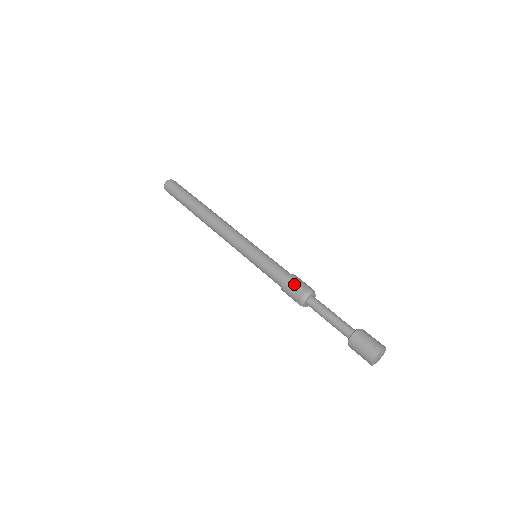
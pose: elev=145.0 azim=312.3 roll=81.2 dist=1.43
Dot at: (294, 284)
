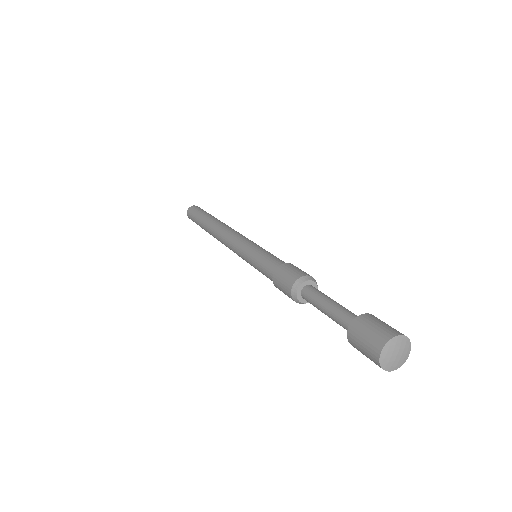
Dot at: (283, 275)
